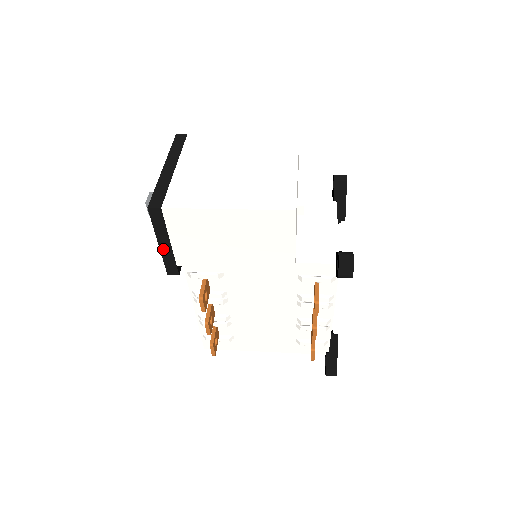
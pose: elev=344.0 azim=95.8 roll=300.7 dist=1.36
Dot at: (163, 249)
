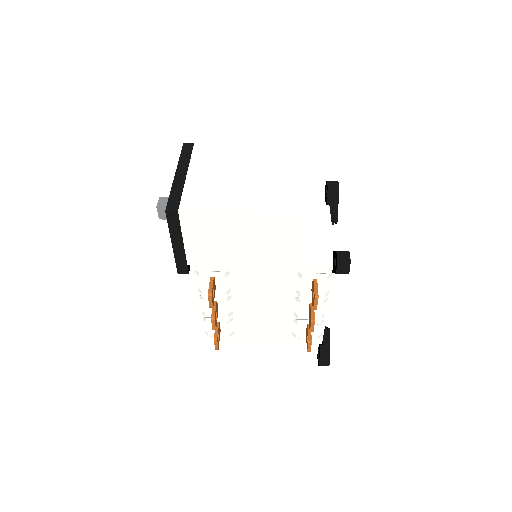
Dot at: (176, 249)
